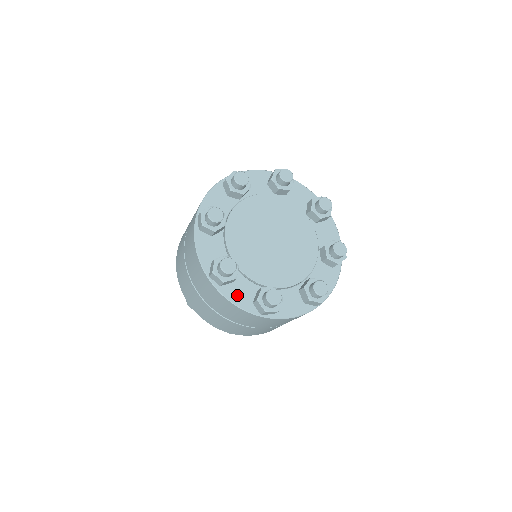
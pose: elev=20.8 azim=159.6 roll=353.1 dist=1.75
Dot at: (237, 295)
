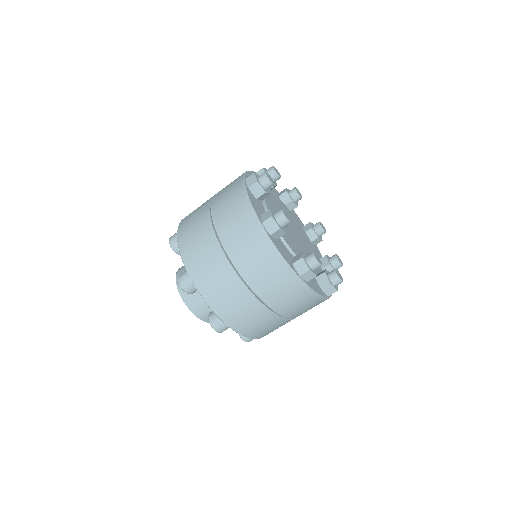
Dot at: (314, 286)
